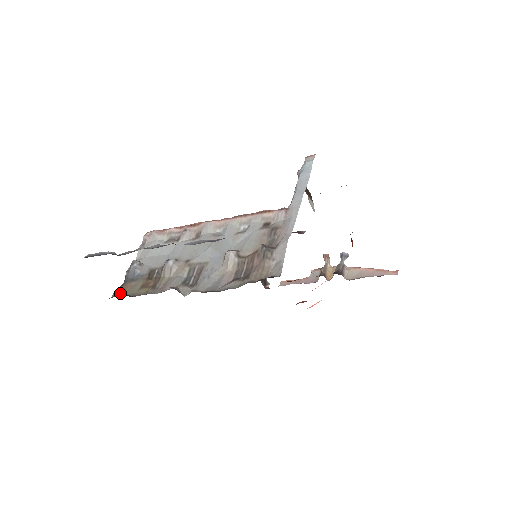
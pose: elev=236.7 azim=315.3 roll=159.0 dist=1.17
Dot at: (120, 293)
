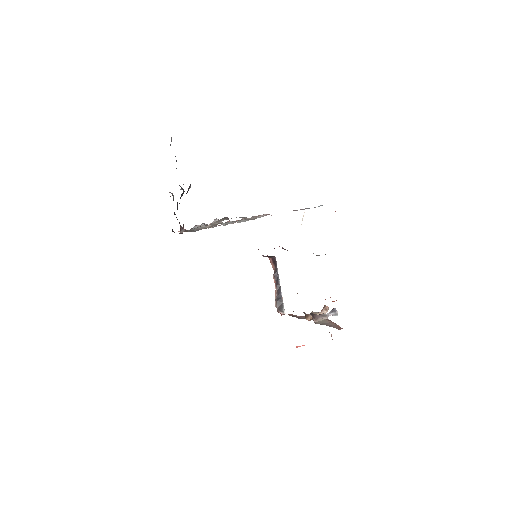
Dot at: occluded
